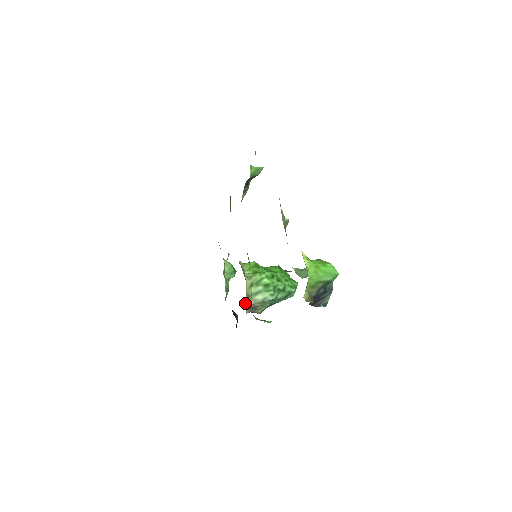
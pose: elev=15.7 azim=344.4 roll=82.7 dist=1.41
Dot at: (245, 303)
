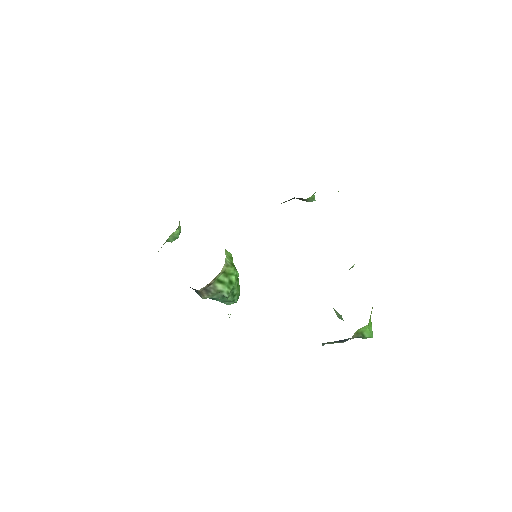
Dot at: occluded
